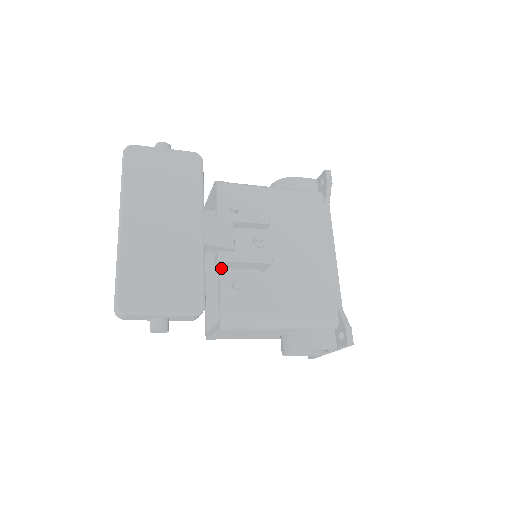
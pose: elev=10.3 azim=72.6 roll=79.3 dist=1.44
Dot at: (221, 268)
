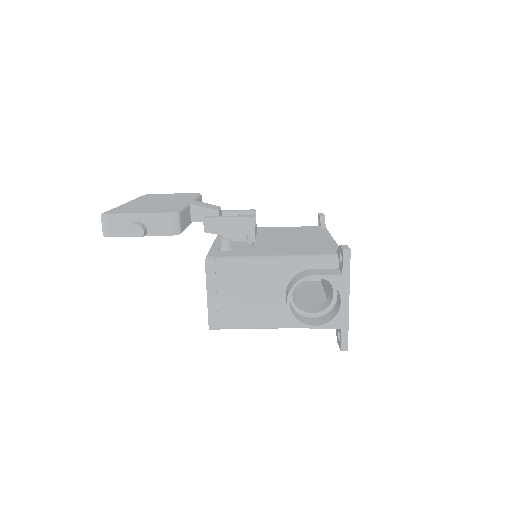
Dot at: (214, 245)
